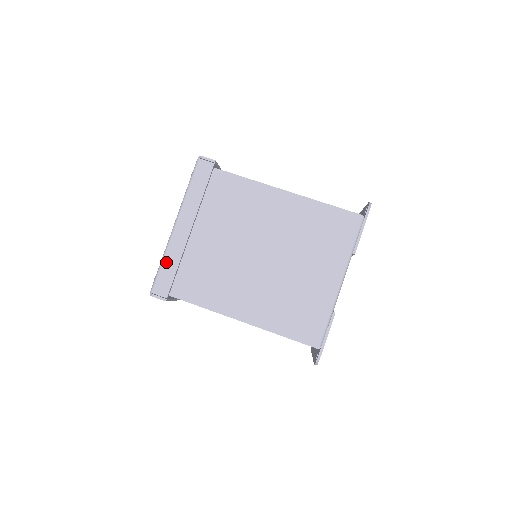
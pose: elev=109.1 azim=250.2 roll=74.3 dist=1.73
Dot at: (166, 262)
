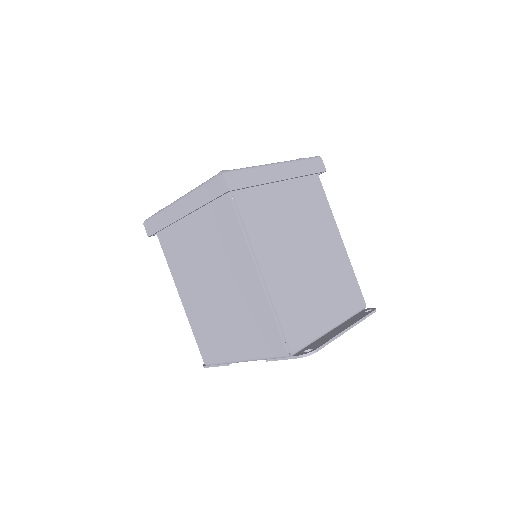
Dot at: (160, 216)
